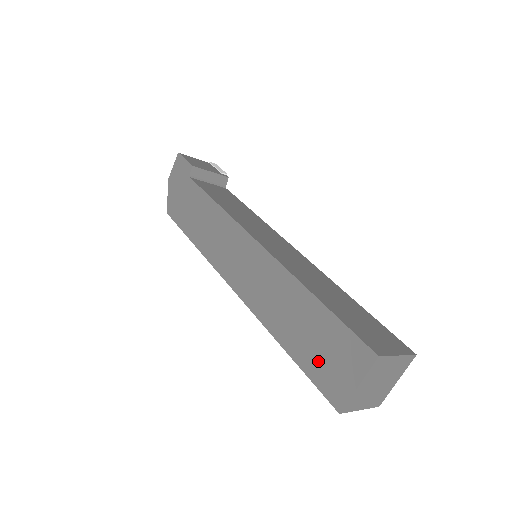
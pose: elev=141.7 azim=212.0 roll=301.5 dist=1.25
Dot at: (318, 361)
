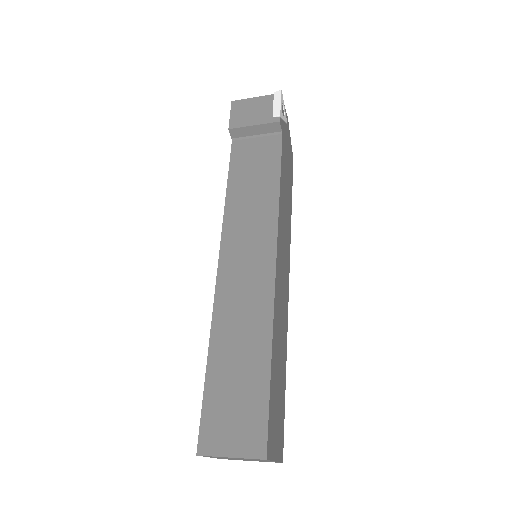
Dot at: occluded
